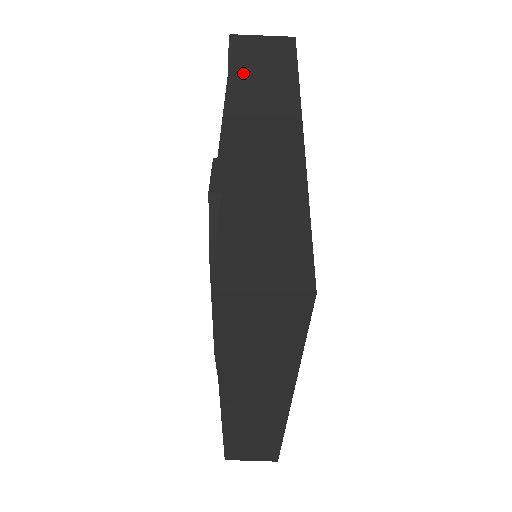
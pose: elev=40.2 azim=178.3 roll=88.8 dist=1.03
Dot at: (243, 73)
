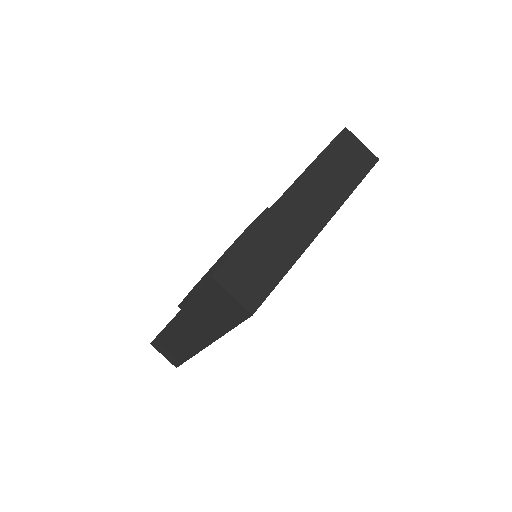
Dot at: (328, 163)
